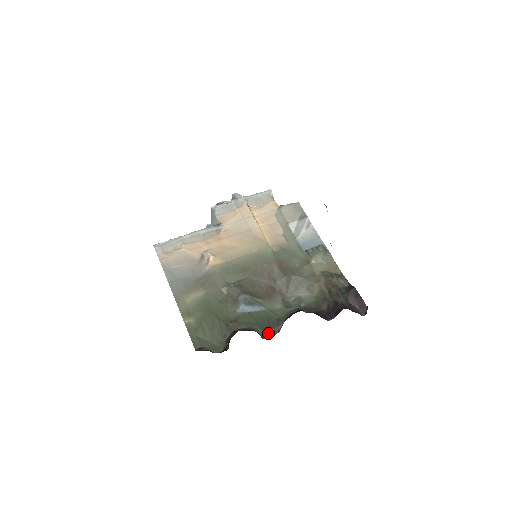
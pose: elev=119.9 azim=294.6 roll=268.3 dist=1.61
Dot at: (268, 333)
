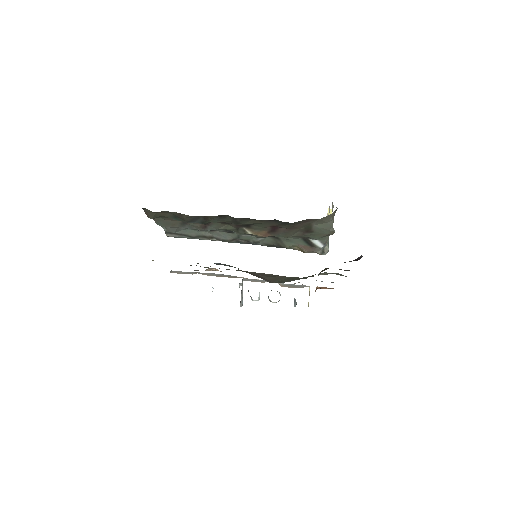
Dot at: occluded
